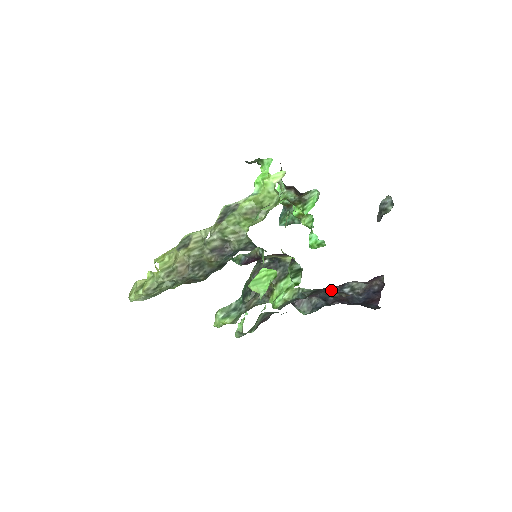
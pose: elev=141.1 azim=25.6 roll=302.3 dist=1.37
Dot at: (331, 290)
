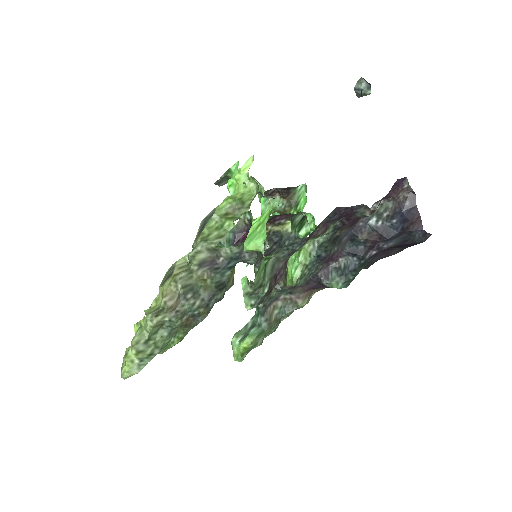
Dot at: (354, 231)
